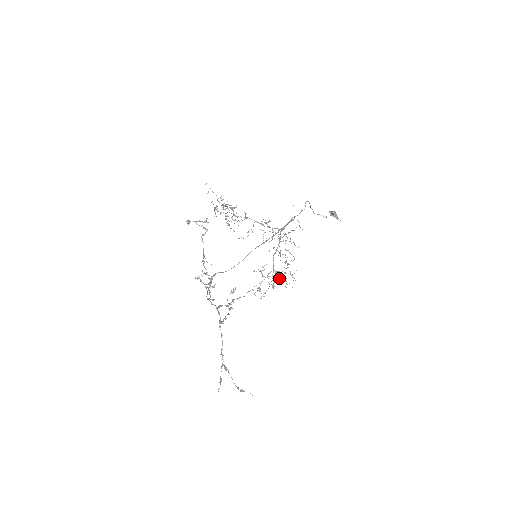
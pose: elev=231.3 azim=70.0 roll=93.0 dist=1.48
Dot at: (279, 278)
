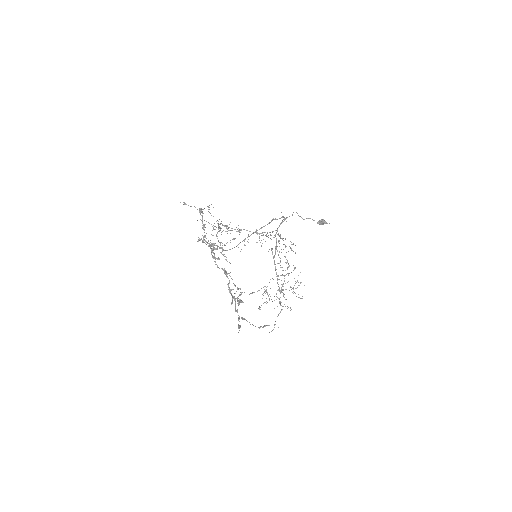
Dot at: (285, 289)
